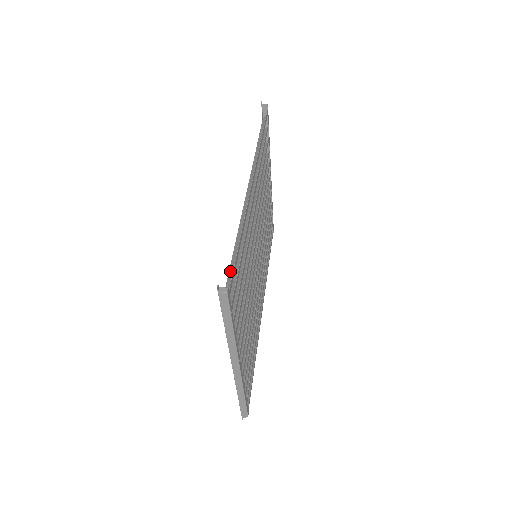
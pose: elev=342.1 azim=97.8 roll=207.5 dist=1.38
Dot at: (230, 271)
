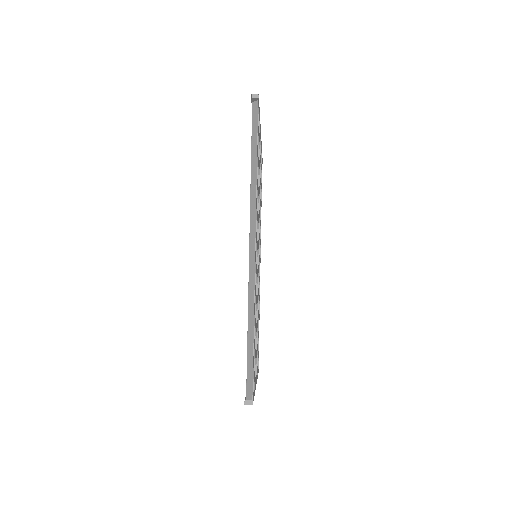
Dot at: (248, 362)
